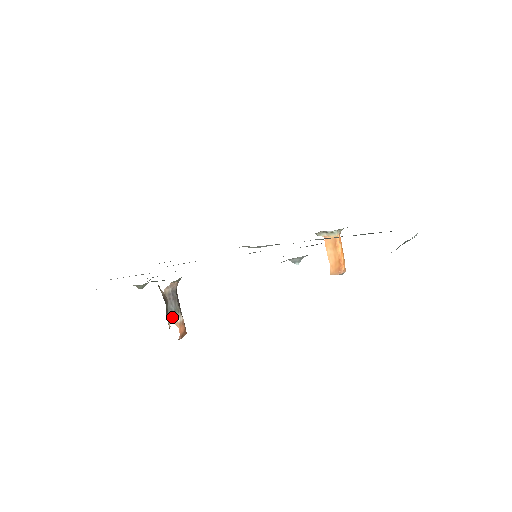
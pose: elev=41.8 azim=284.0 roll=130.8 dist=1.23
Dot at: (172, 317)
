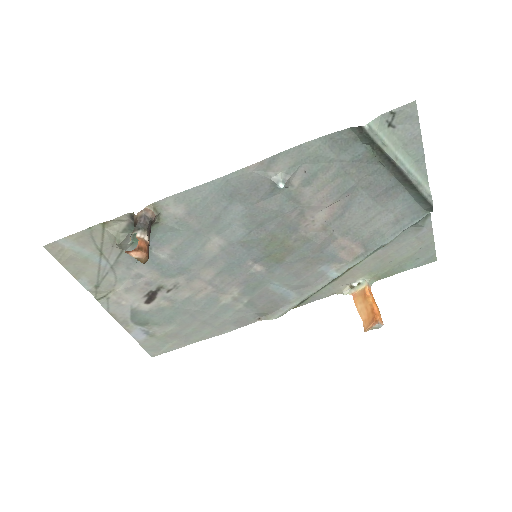
Dot at: (136, 232)
